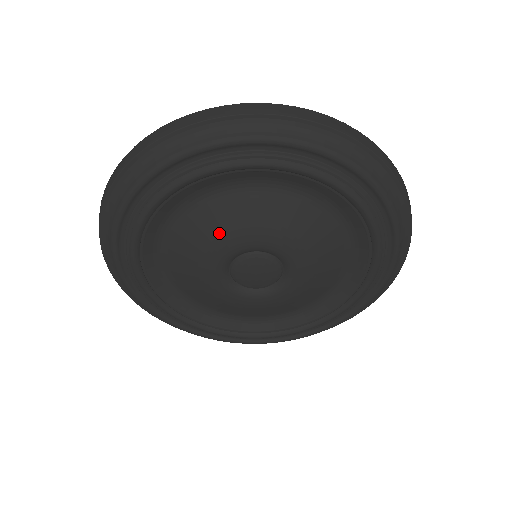
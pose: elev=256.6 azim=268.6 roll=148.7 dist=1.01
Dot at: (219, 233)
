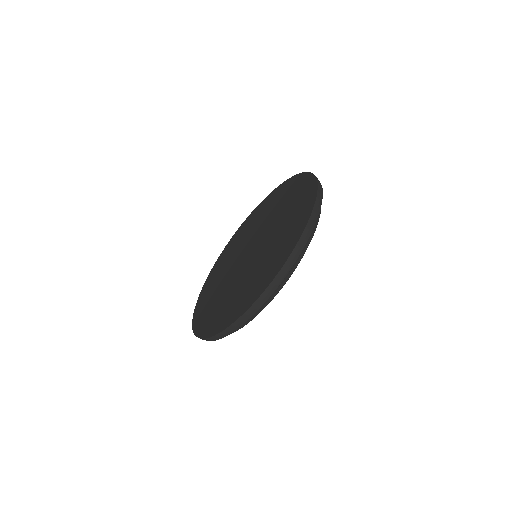
Dot at: occluded
